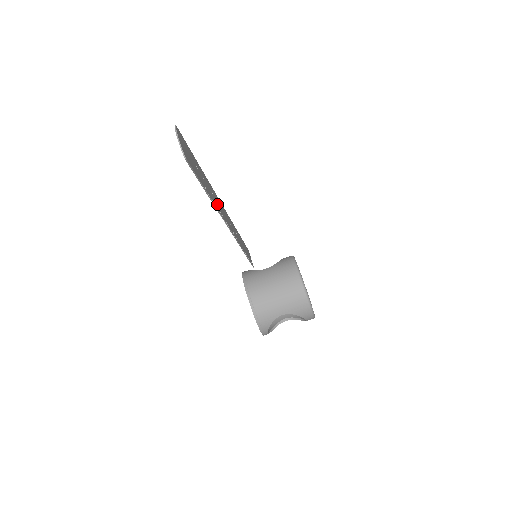
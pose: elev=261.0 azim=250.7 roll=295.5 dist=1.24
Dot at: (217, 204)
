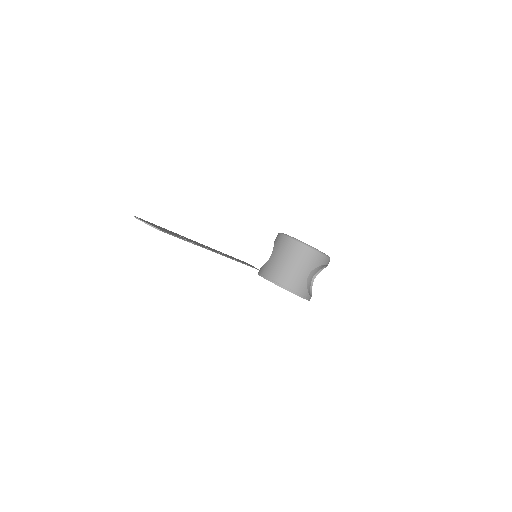
Dot at: (201, 245)
